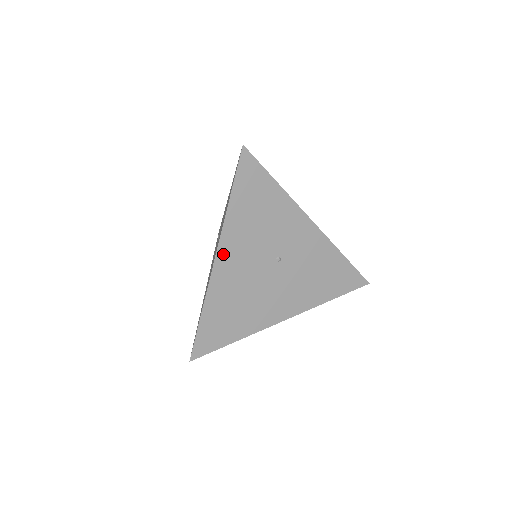
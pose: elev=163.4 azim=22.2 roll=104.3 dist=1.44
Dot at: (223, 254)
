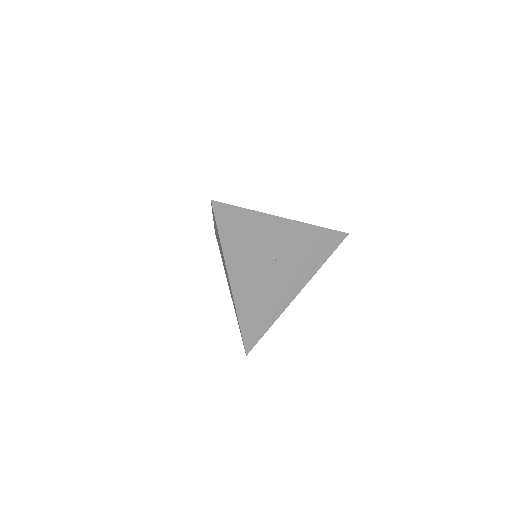
Dot at: (234, 278)
